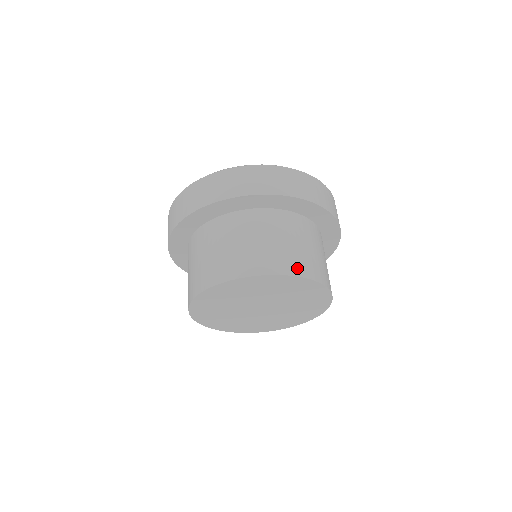
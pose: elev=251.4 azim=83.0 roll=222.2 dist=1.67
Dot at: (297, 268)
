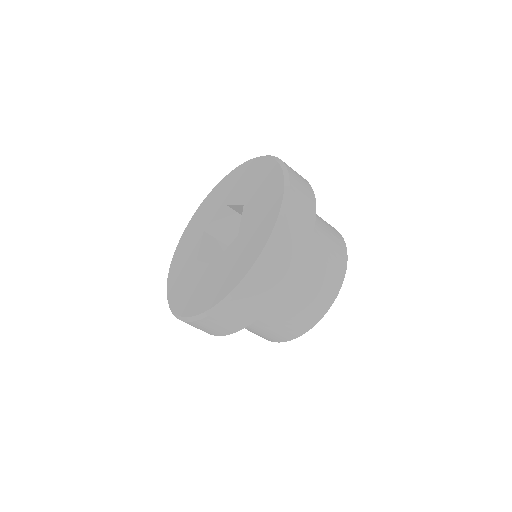
Dot at: (313, 318)
